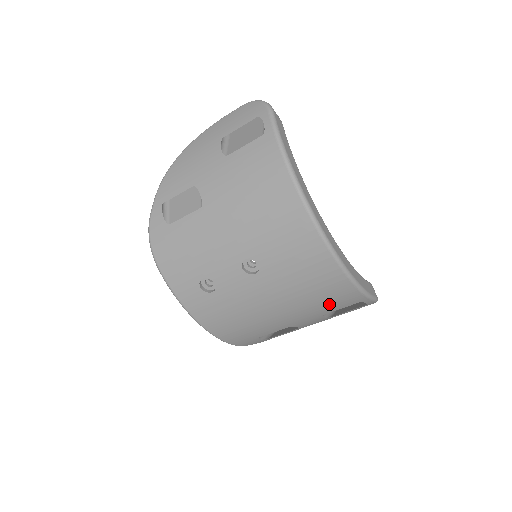
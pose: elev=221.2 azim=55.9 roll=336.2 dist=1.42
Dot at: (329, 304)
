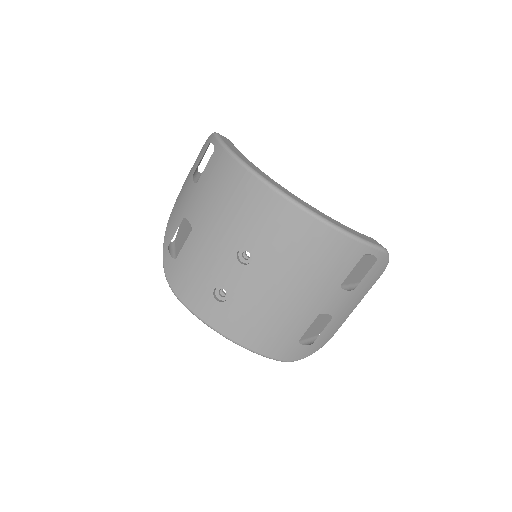
Dot at: (334, 267)
